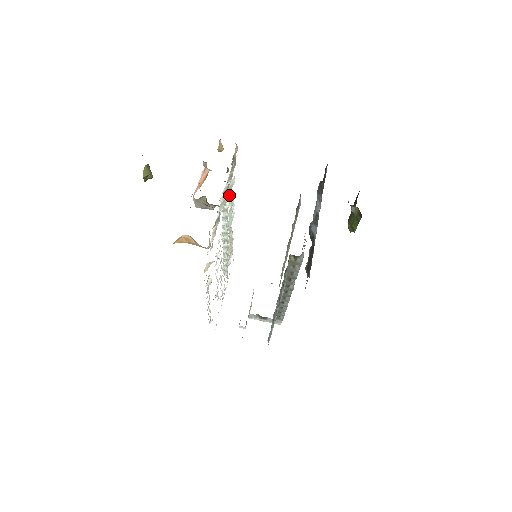
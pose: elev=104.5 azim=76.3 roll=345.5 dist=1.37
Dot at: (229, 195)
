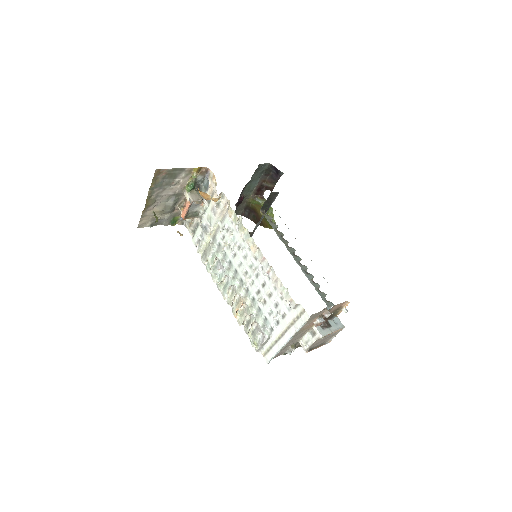
Dot at: (208, 265)
